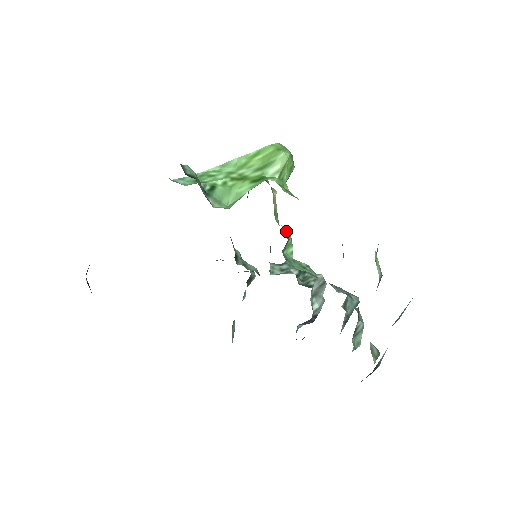
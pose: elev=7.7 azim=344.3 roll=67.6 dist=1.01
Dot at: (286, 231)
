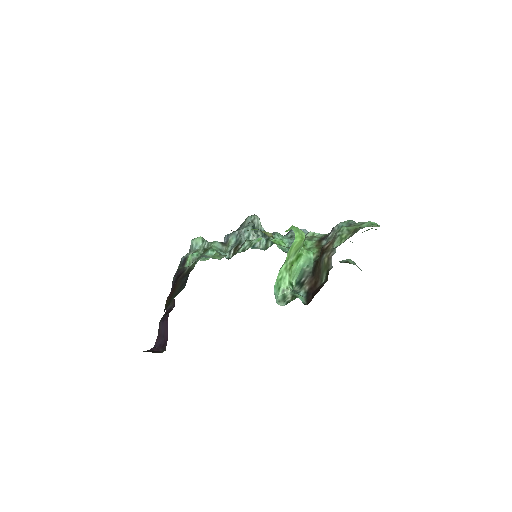
Dot at: occluded
